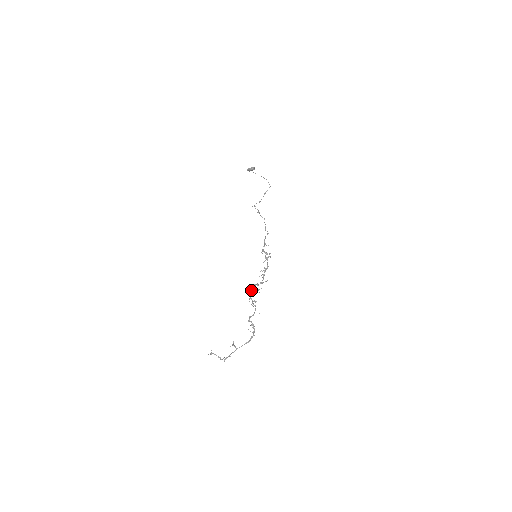
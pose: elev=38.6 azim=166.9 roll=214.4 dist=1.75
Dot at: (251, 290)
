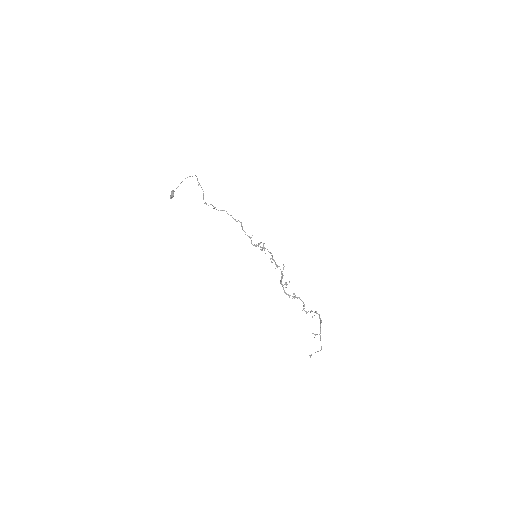
Dot at: occluded
